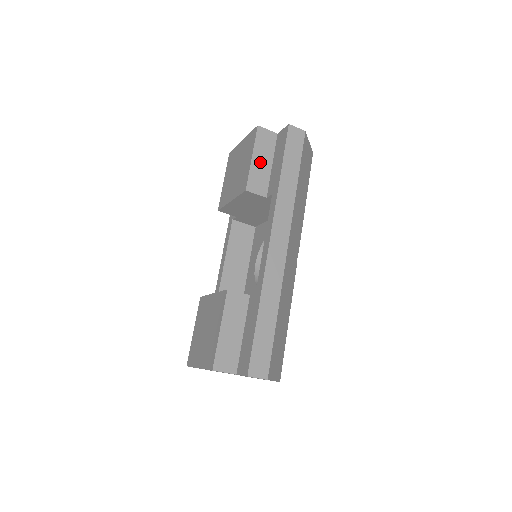
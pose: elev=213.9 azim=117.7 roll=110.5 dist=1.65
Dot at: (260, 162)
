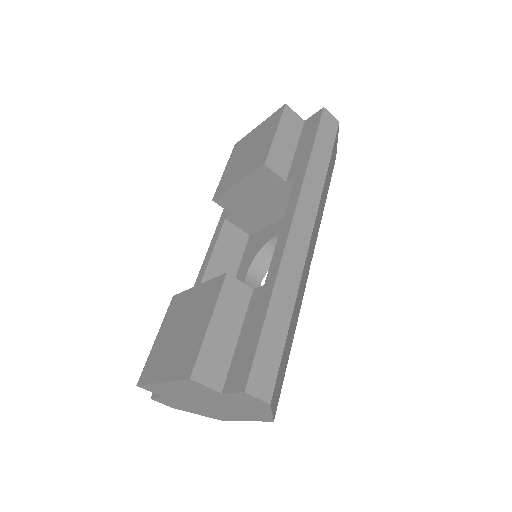
Dot at: (283, 141)
